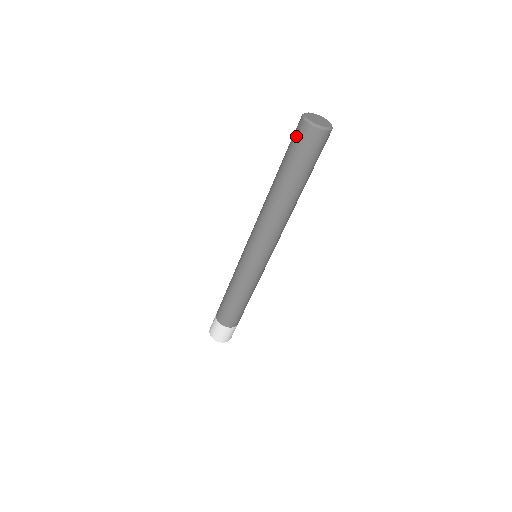
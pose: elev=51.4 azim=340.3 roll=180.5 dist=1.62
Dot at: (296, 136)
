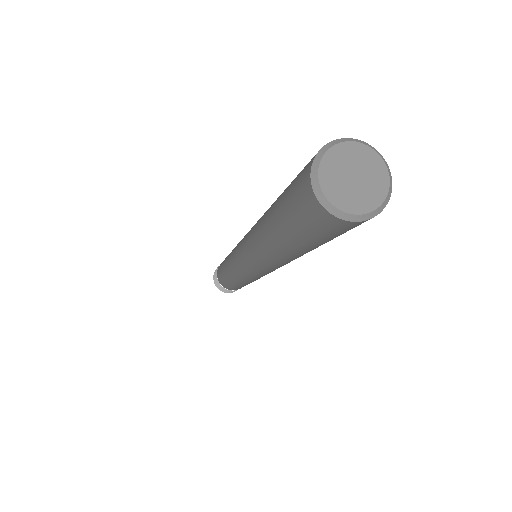
Dot at: (298, 177)
